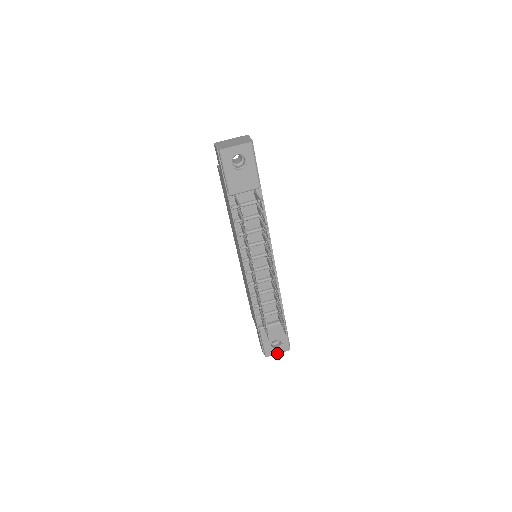
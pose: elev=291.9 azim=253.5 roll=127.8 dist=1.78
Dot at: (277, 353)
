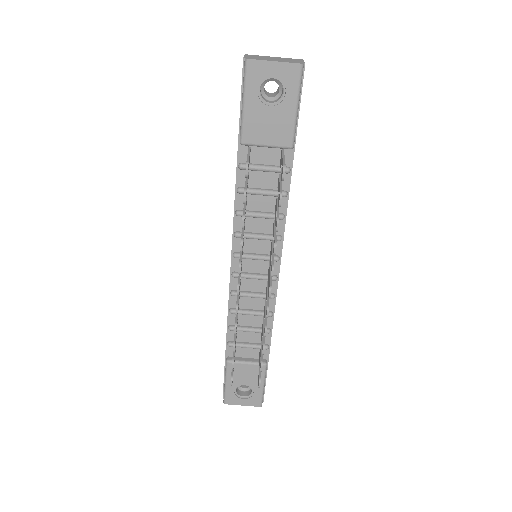
Dot at: (241, 404)
